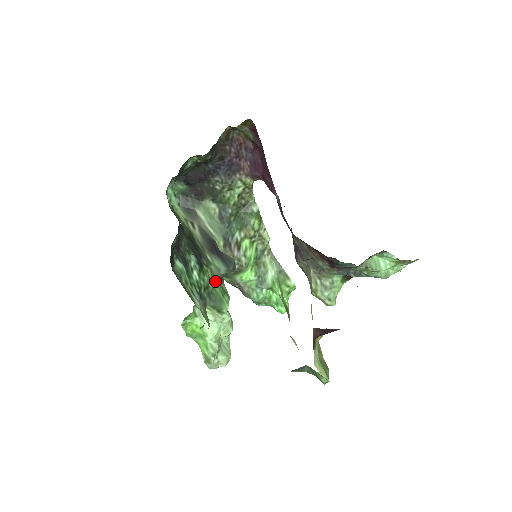
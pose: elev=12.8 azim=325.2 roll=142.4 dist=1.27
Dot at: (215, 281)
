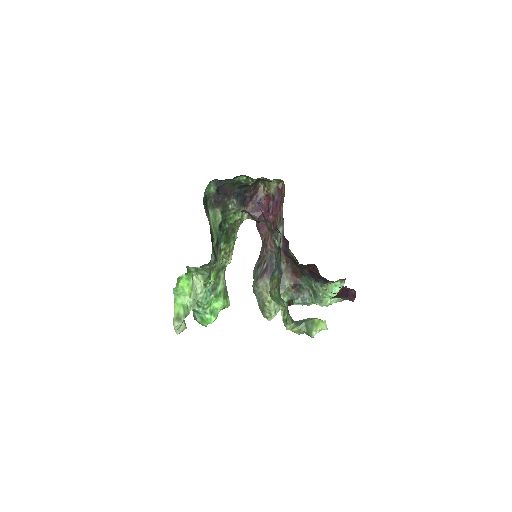
Dot at: occluded
